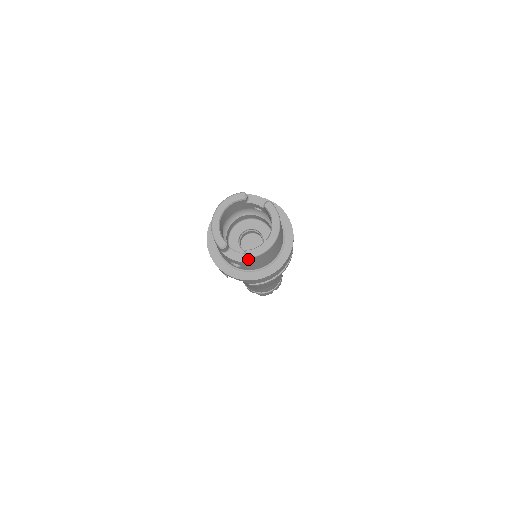
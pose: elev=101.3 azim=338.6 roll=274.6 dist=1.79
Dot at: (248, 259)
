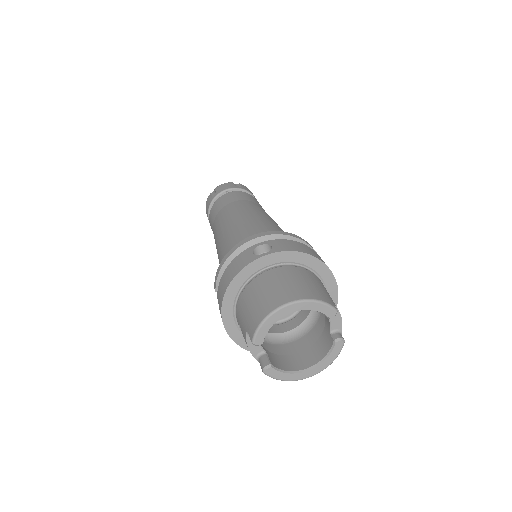
Dot at: (262, 370)
